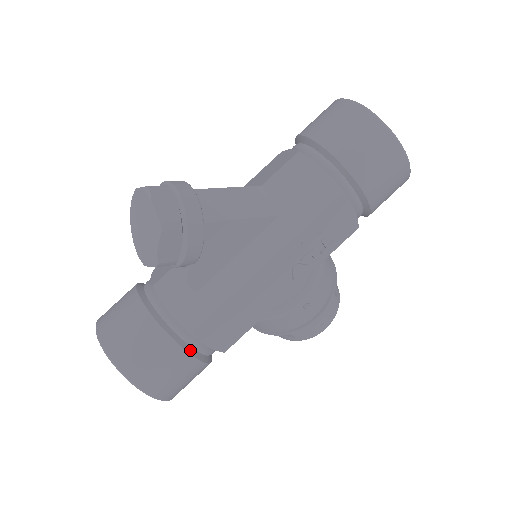
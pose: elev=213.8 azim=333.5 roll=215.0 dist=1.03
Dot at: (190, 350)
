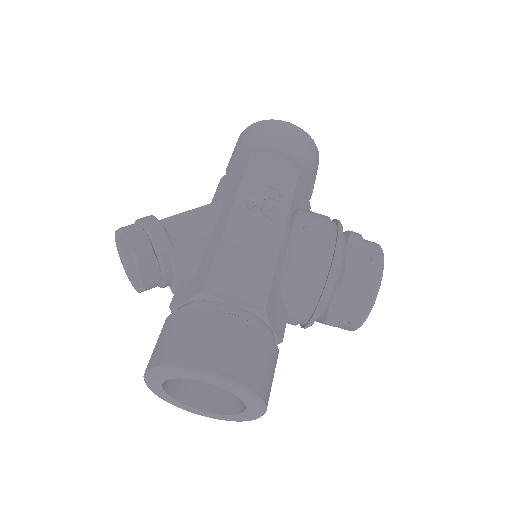
Dot at: (215, 310)
